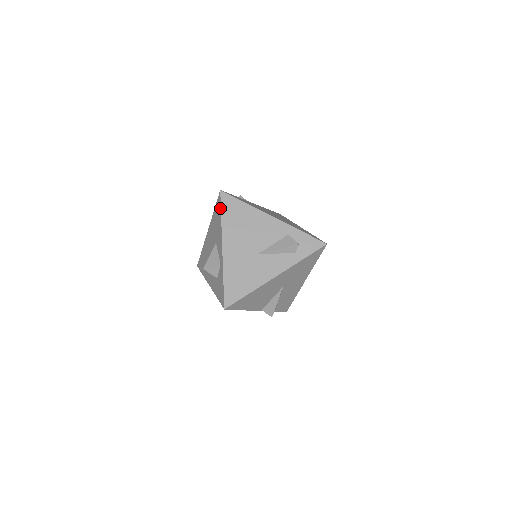
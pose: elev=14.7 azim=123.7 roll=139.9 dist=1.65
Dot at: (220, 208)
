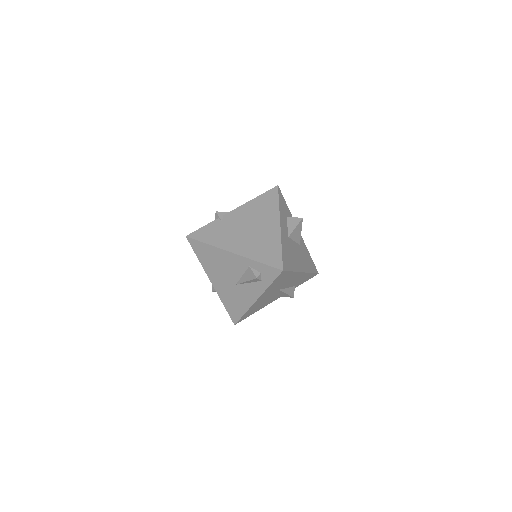
Dot at: (194, 250)
